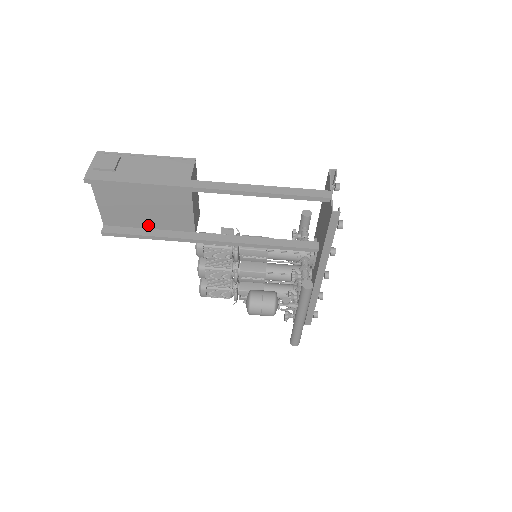
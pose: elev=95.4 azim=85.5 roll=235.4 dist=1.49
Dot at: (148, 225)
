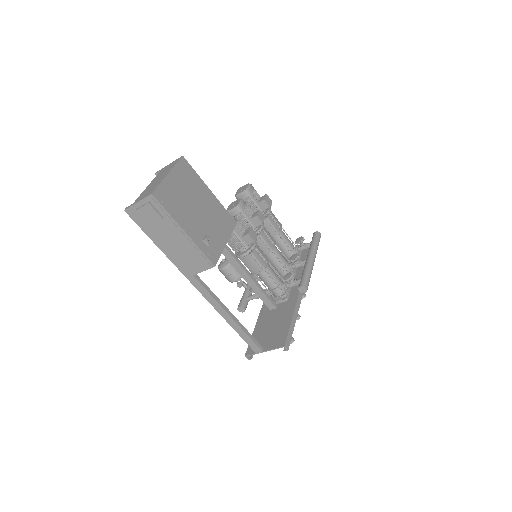
Dot at: occluded
